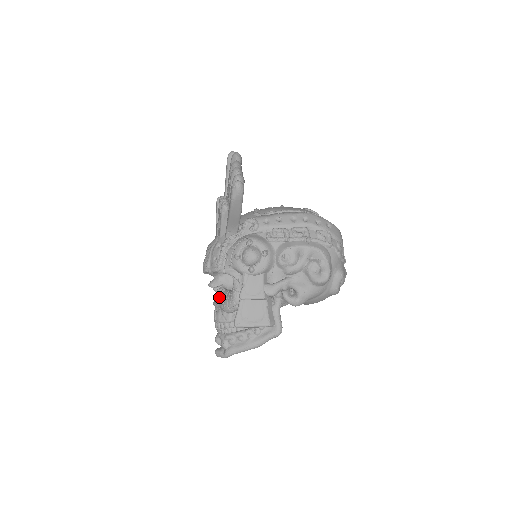
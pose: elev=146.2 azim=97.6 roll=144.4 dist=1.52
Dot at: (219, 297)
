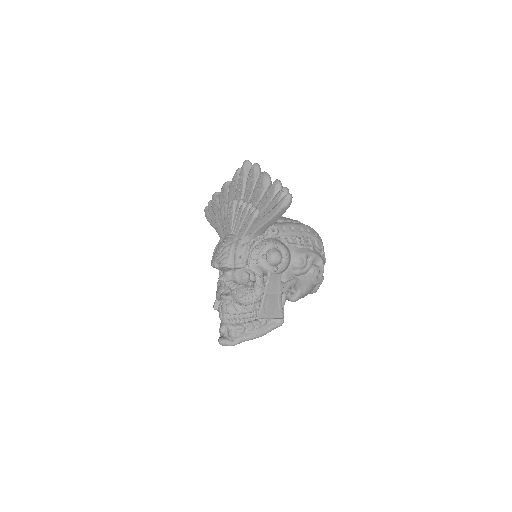
Dot at: (235, 291)
